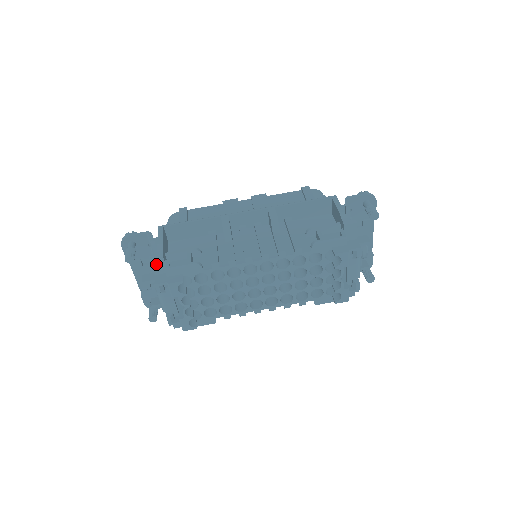
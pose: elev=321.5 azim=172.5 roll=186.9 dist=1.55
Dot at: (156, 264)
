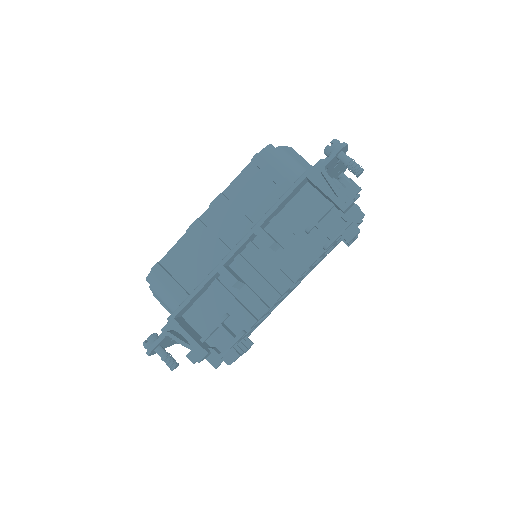
Dot at: (204, 358)
